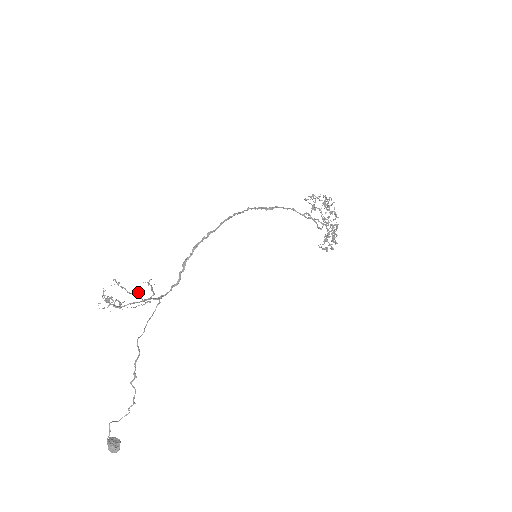
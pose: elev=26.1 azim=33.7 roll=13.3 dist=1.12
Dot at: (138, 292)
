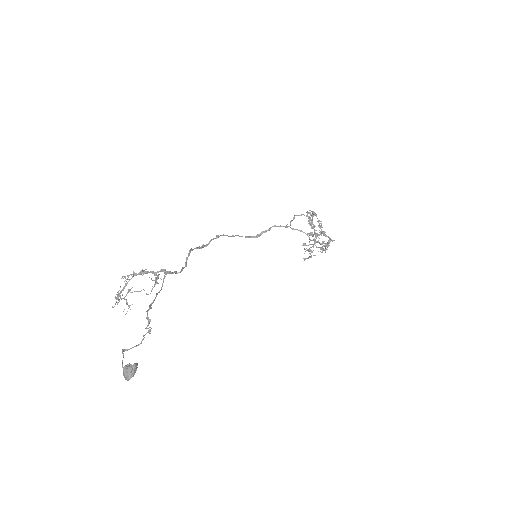
Dot at: occluded
